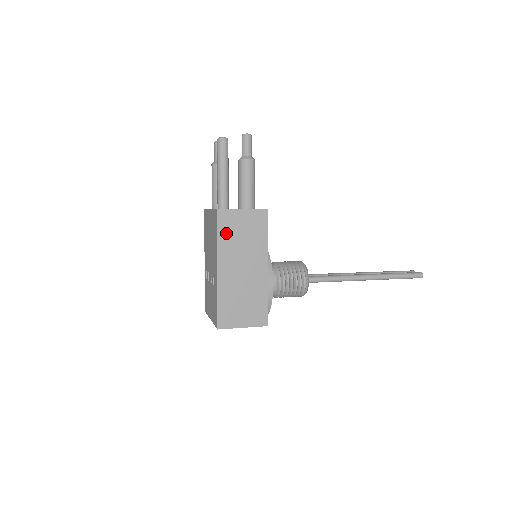
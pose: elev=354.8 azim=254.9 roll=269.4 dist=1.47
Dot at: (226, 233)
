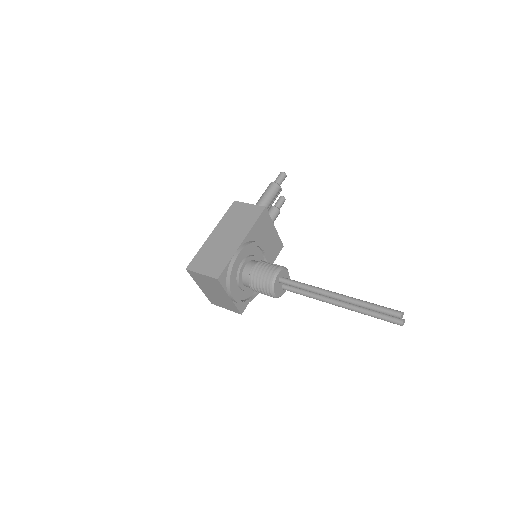
Dot at: (231, 214)
